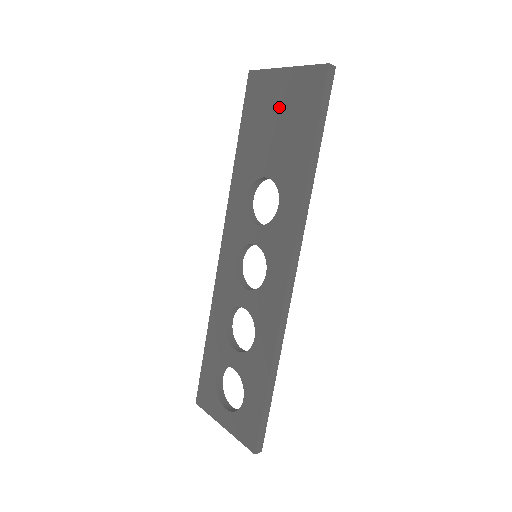
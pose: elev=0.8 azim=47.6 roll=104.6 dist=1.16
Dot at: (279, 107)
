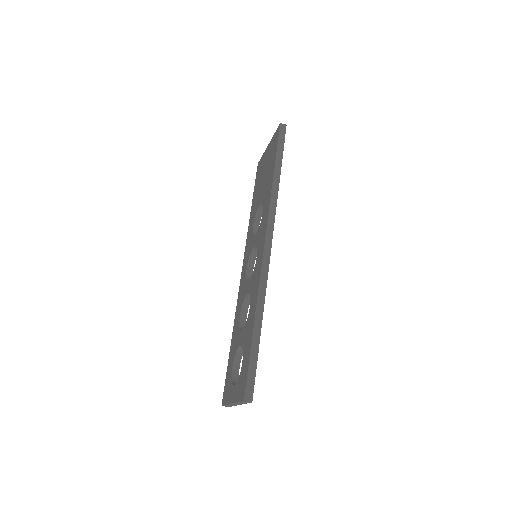
Dot at: (265, 164)
